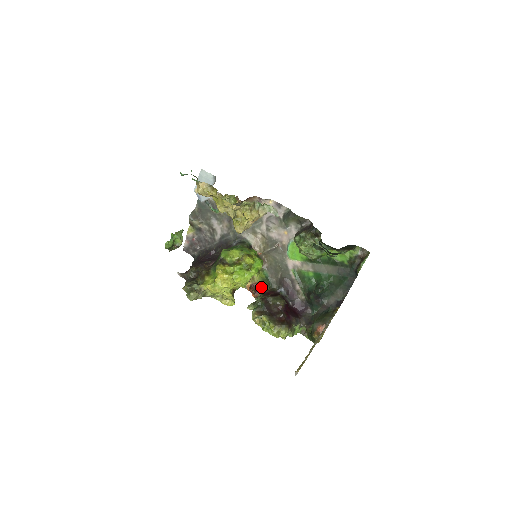
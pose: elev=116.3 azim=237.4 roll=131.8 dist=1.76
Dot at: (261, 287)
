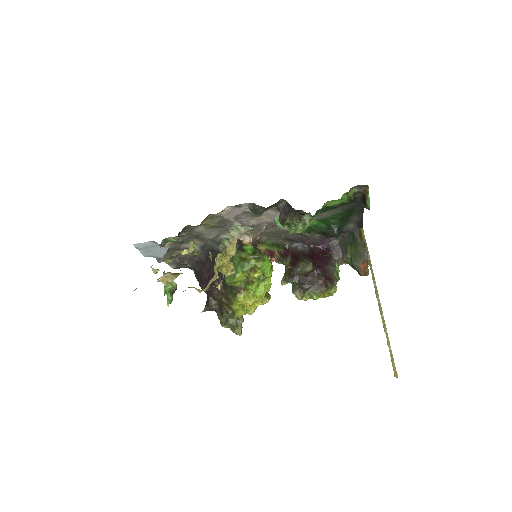
Dot at: (273, 250)
